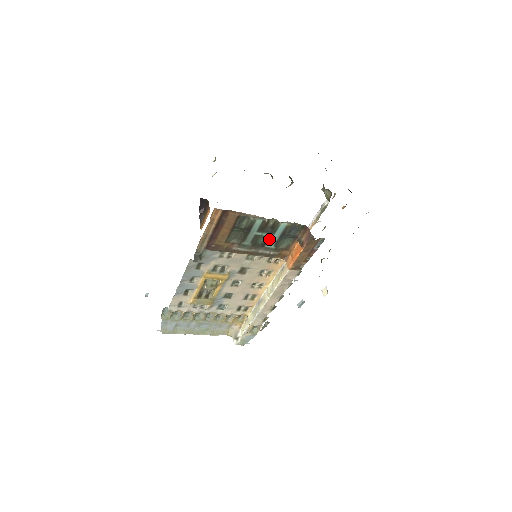
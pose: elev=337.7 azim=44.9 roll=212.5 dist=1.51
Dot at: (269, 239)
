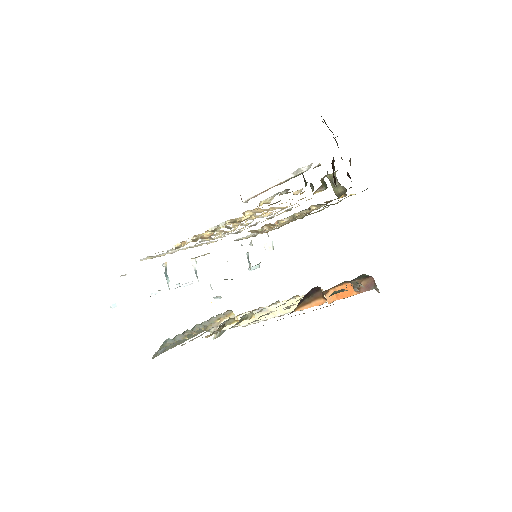
Dot at: occluded
